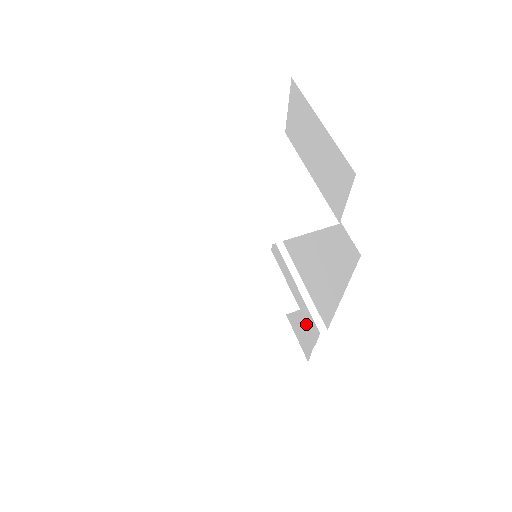
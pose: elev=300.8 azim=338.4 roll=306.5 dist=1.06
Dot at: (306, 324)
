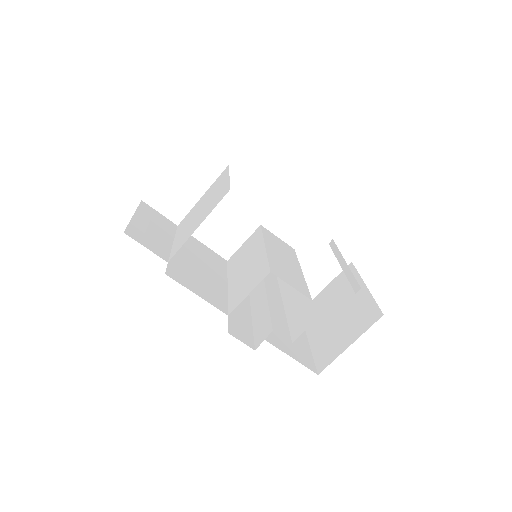
Dot at: occluded
